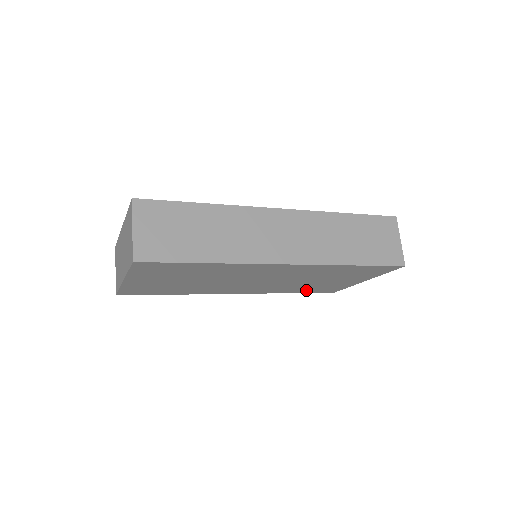
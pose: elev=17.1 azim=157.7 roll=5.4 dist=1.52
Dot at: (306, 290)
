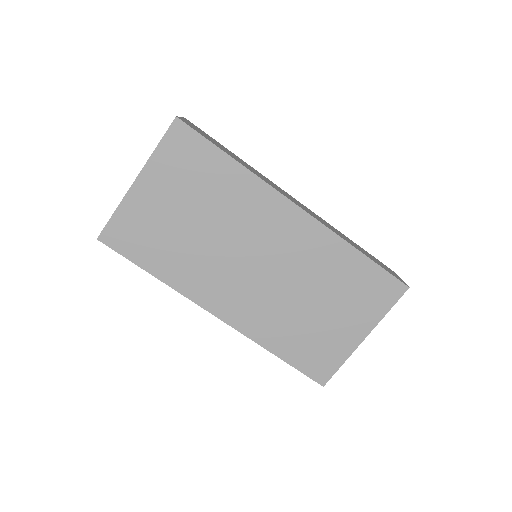
Dot at: (294, 350)
